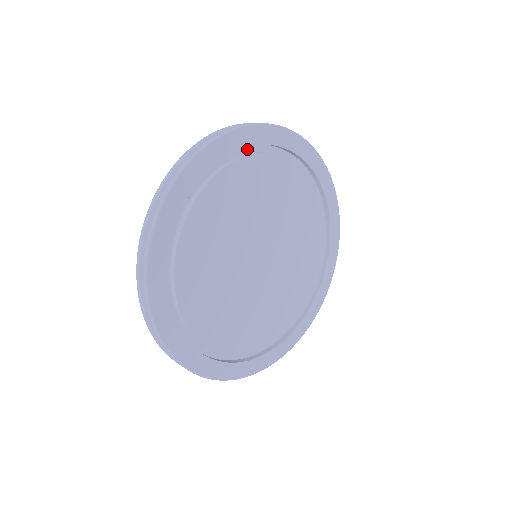
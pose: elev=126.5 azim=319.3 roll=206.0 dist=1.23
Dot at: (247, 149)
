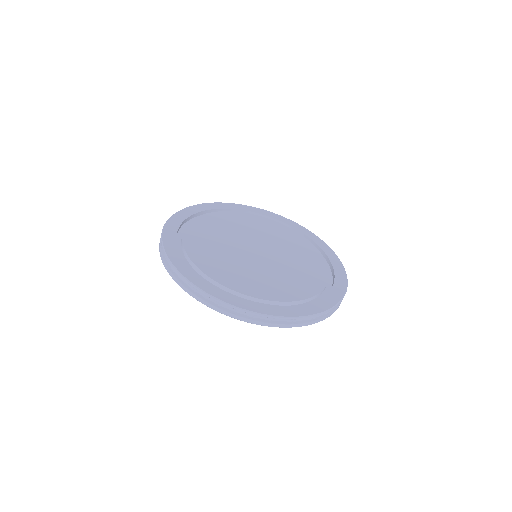
Dot at: occluded
